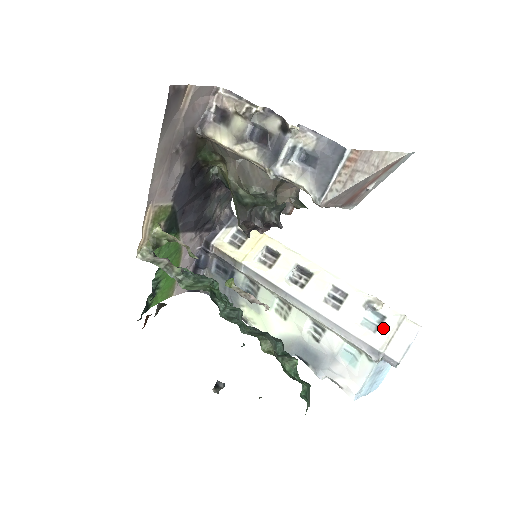
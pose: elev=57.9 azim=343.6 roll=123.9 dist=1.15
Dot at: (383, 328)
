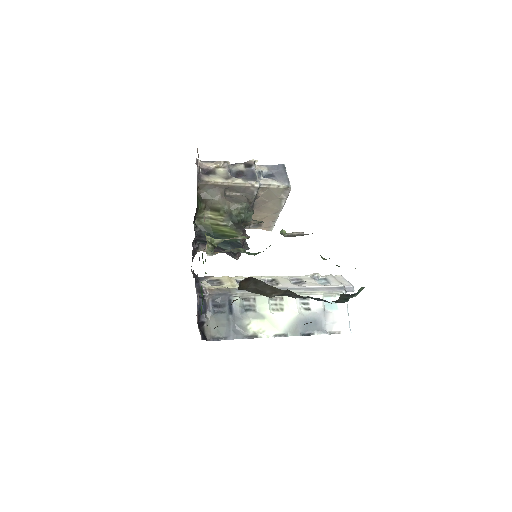
Dot at: (331, 280)
